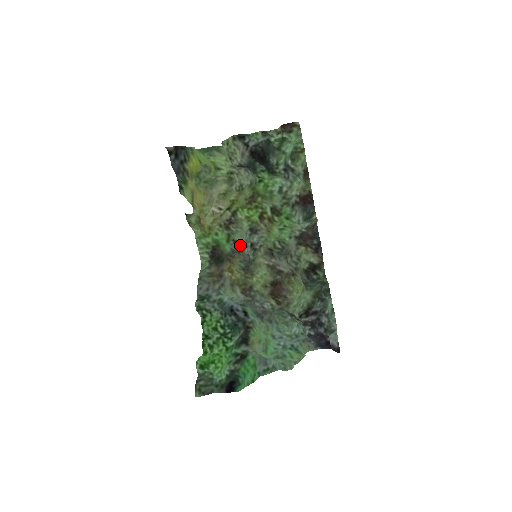
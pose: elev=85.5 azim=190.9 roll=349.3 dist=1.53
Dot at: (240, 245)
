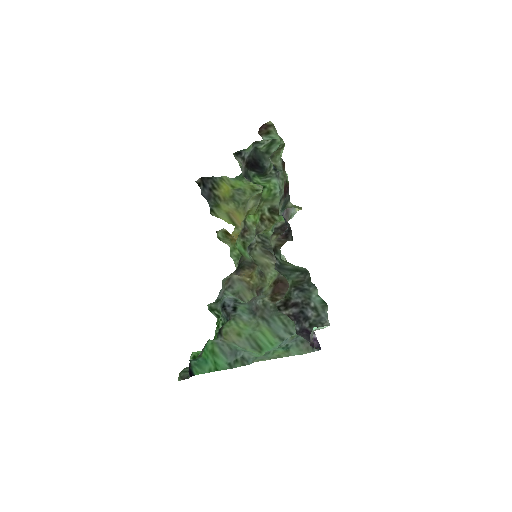
Dot at: occluded
